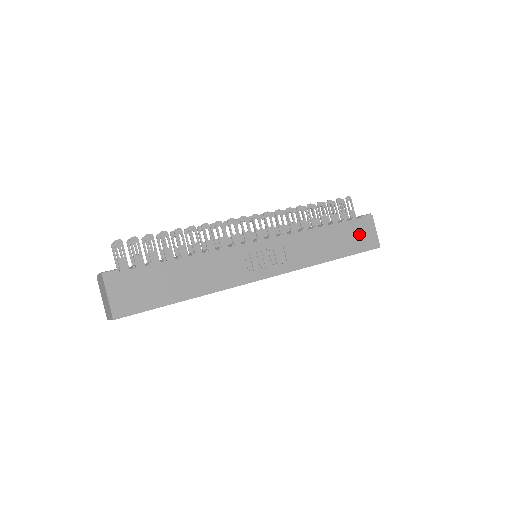
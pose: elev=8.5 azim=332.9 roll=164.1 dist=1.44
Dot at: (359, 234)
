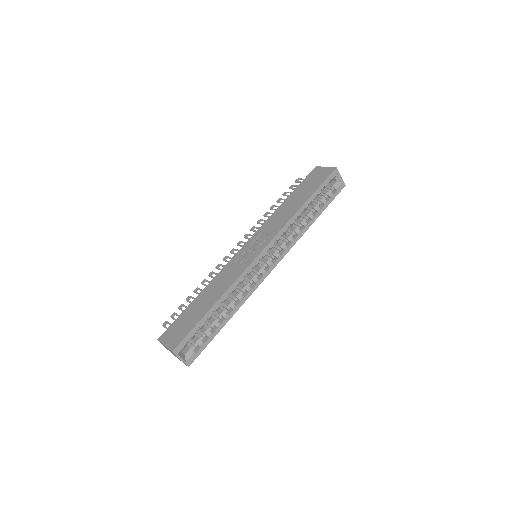
Dot at: (313, 180)
